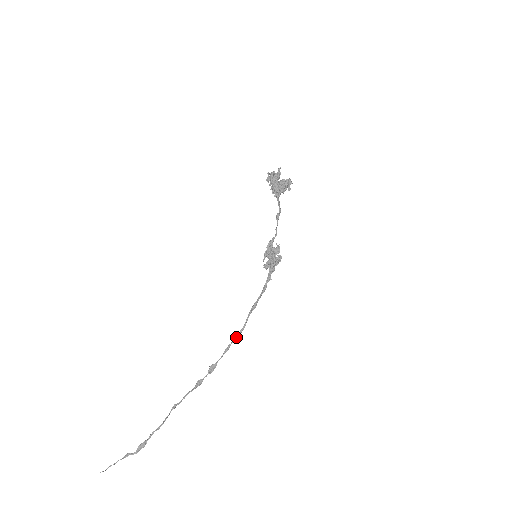
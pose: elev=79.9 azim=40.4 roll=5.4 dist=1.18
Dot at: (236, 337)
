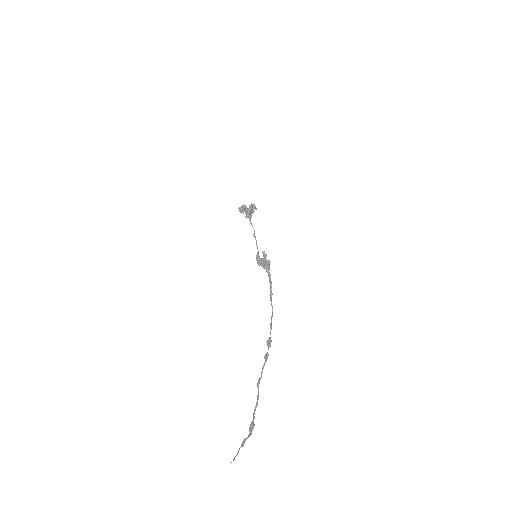
Dot at: occluded
